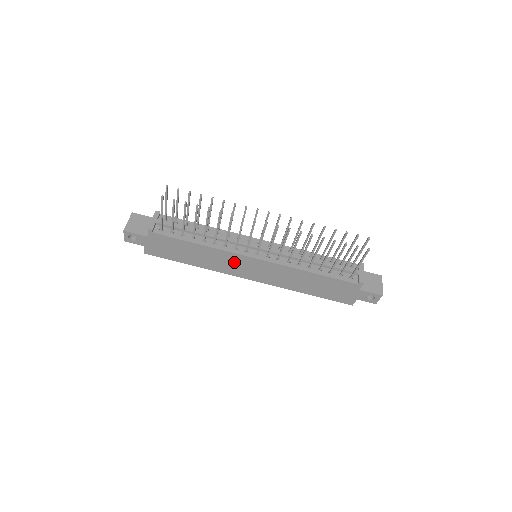
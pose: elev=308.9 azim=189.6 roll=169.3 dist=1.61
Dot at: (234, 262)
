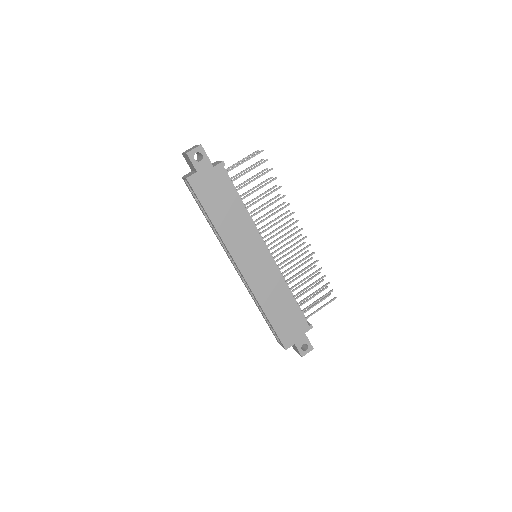
Dot at: (249, 244)
